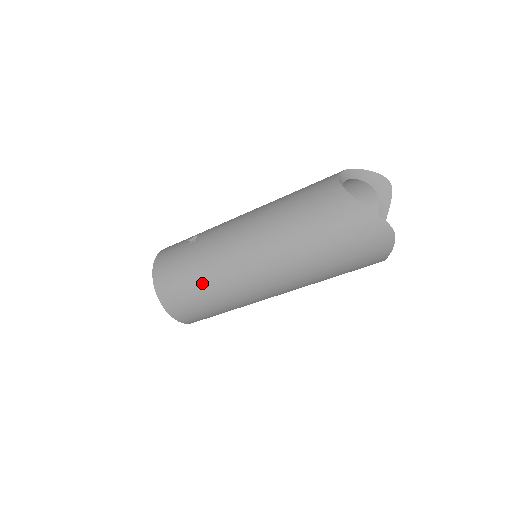
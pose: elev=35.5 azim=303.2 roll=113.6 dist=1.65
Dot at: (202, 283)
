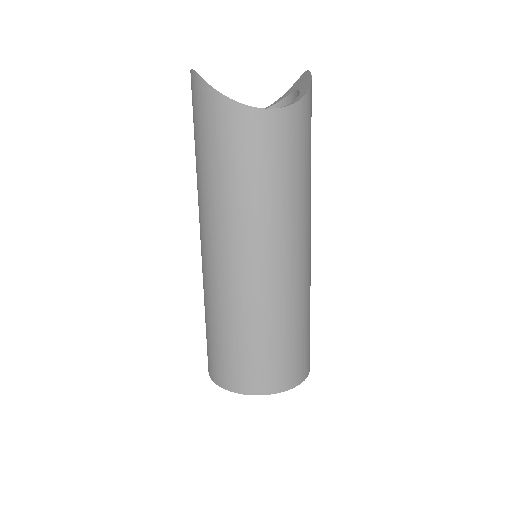
Dot at: occluded
